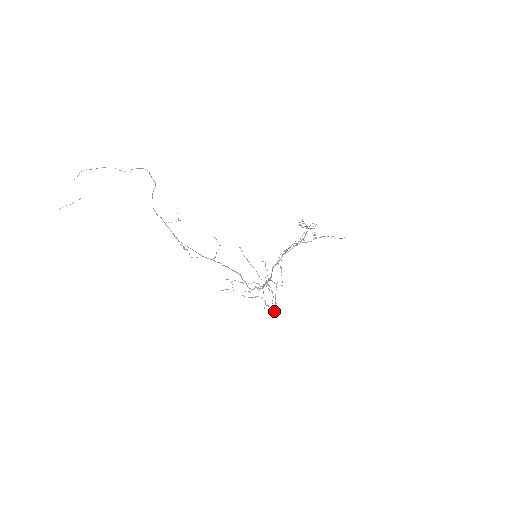
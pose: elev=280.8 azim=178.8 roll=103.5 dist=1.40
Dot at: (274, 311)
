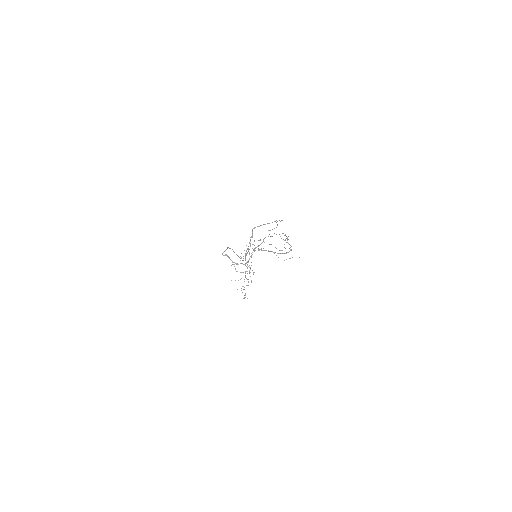
Dot at: occluded
